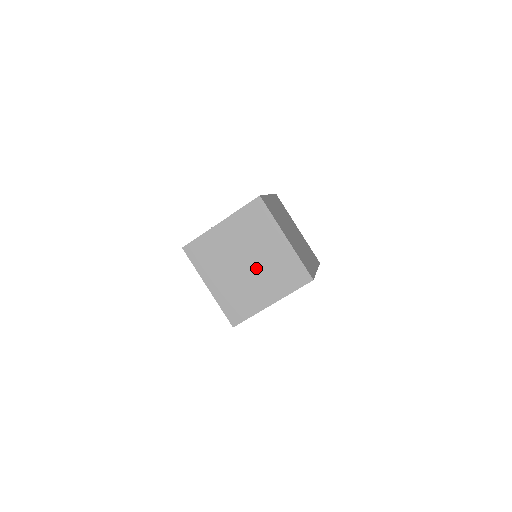
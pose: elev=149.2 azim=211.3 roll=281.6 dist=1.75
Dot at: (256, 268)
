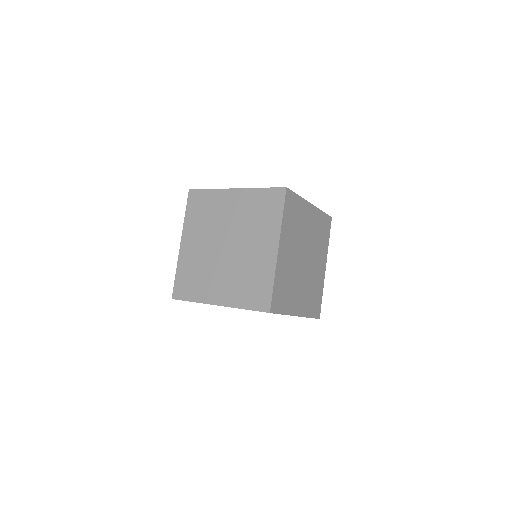
Dot at: (231, 257)
